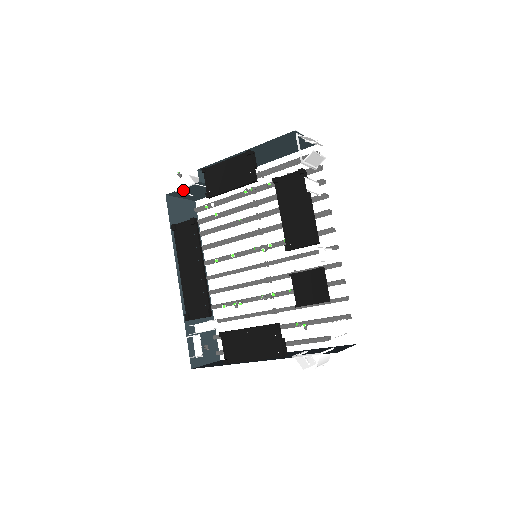
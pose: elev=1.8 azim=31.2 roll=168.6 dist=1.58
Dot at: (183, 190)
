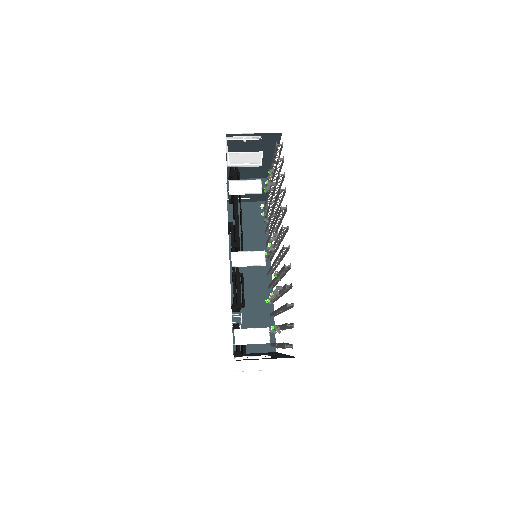
Dot at: occluded
